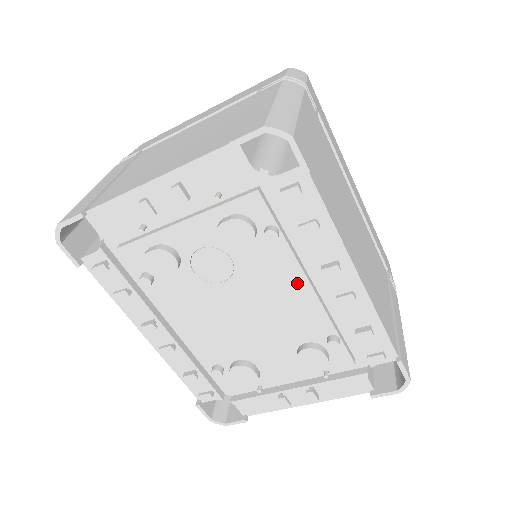
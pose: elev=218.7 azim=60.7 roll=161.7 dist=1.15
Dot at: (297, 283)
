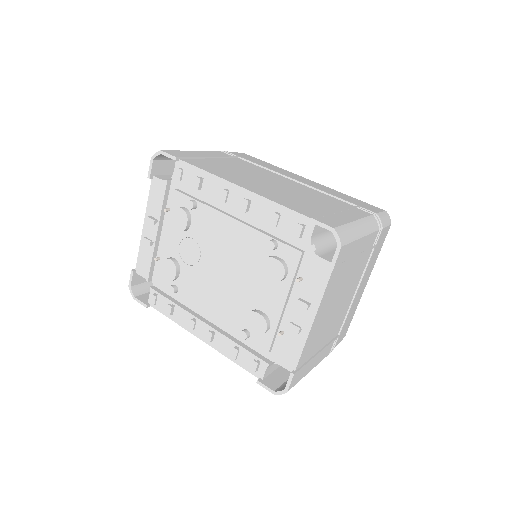
Dot at: (225, 223)
